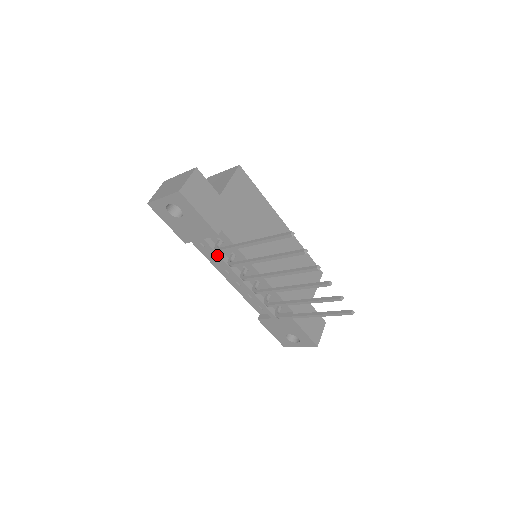
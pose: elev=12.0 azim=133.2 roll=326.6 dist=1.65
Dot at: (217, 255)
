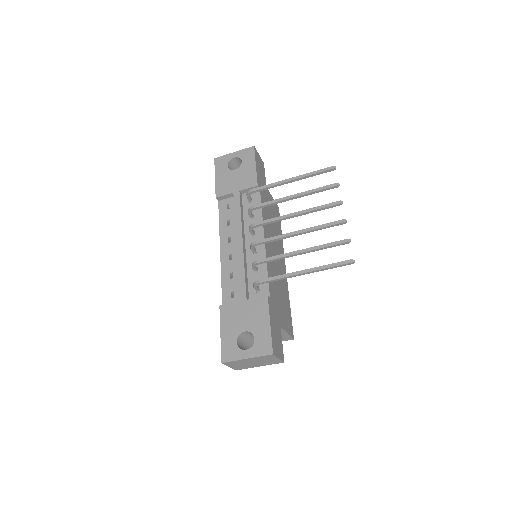
Dot at: (239, 209)
